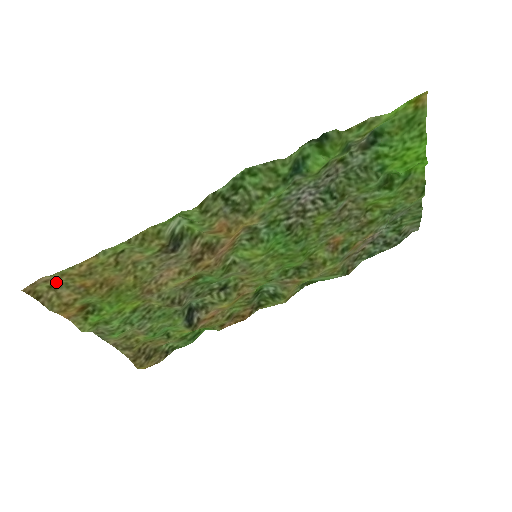
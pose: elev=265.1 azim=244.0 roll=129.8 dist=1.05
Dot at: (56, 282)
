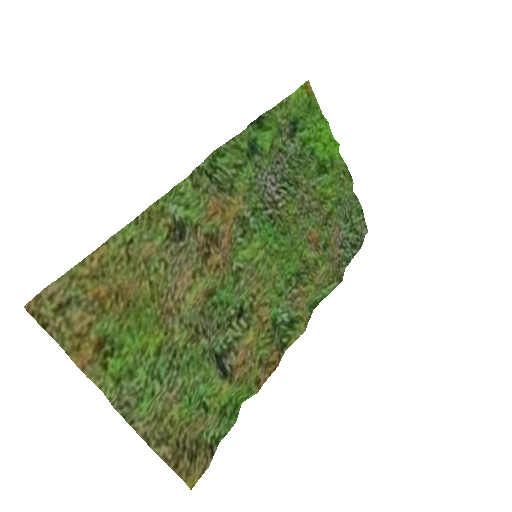
Dot at: (63, 300)
